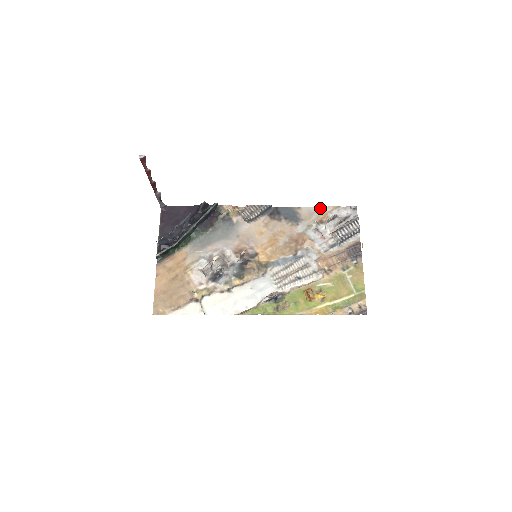
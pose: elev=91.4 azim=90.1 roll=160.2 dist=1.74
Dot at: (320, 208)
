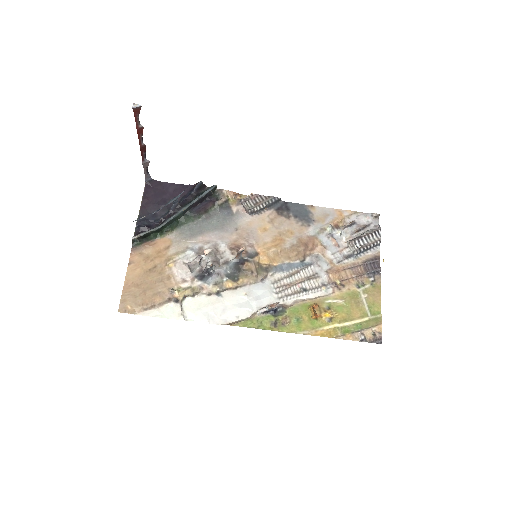
Dot at: (337, 210)
